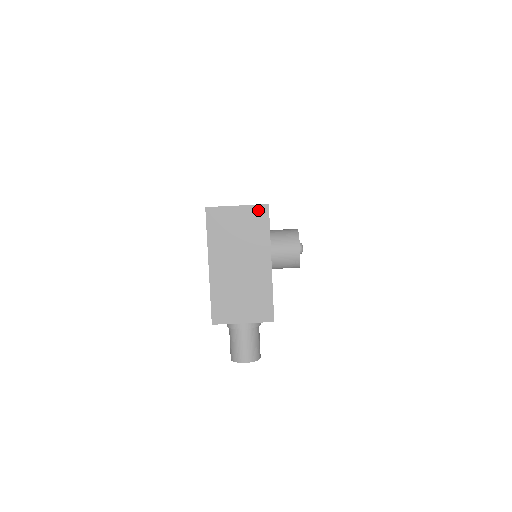
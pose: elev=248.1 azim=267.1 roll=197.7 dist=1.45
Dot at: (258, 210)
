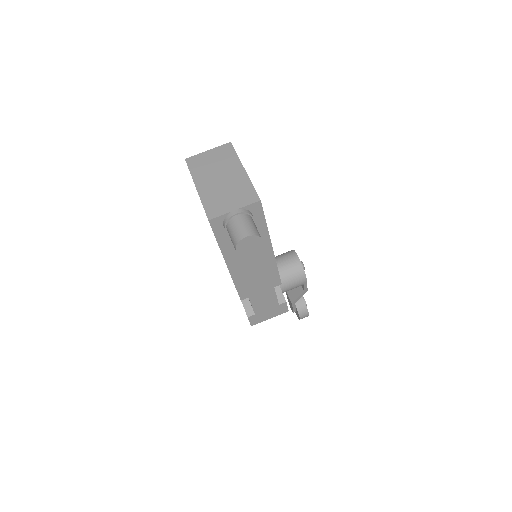
Dot at: (224, 147)
